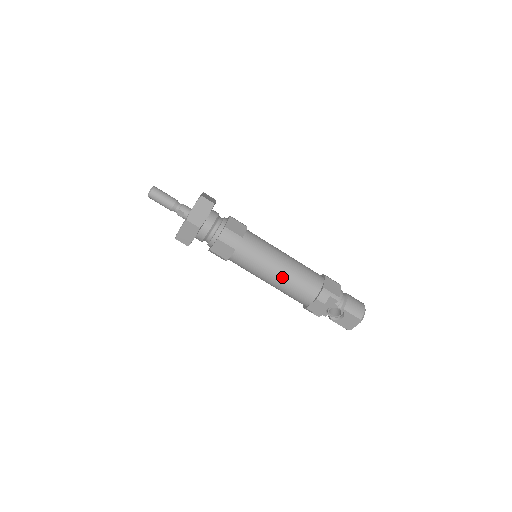
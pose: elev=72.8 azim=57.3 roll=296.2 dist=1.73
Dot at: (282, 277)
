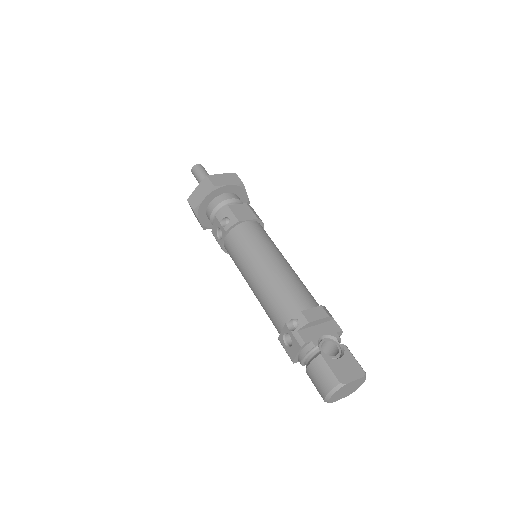
Dot at: (289, 267)
